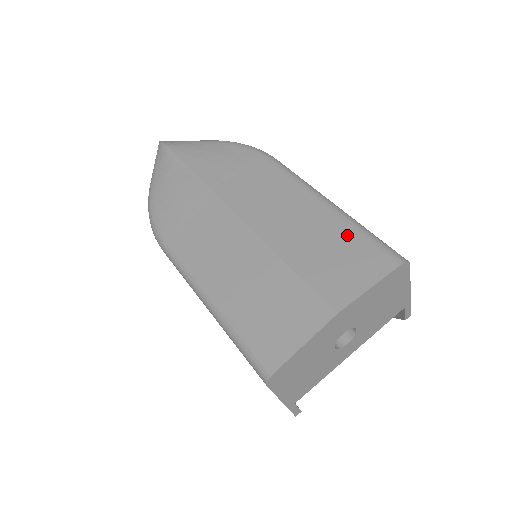
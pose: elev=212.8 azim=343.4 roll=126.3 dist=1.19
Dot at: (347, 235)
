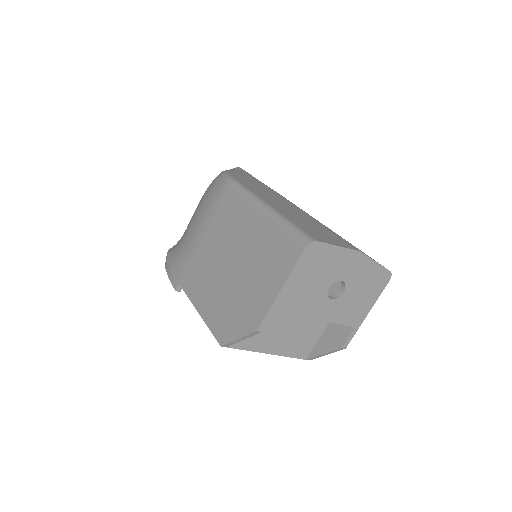
Dot at: occluded
